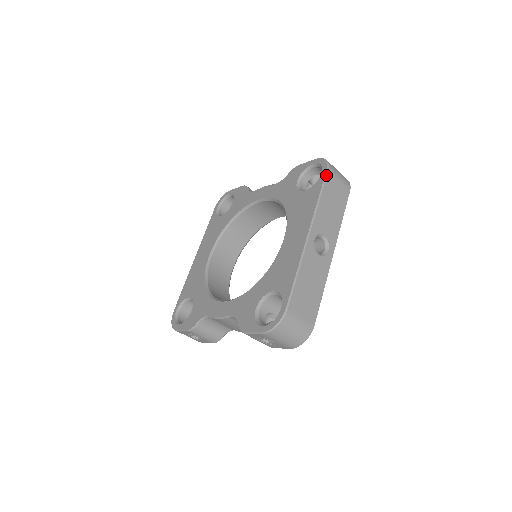
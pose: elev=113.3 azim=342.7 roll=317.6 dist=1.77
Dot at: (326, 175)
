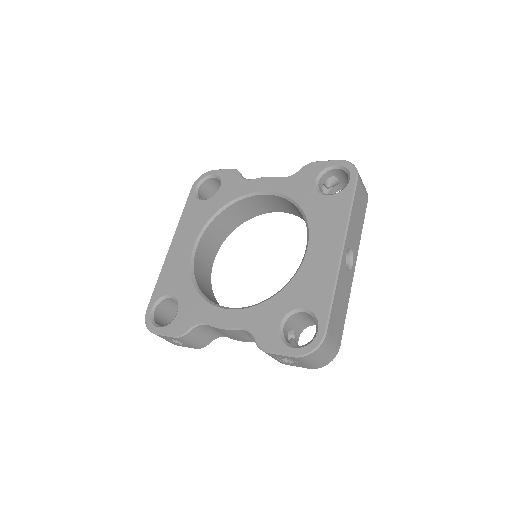
Dot at: (356, 183)
